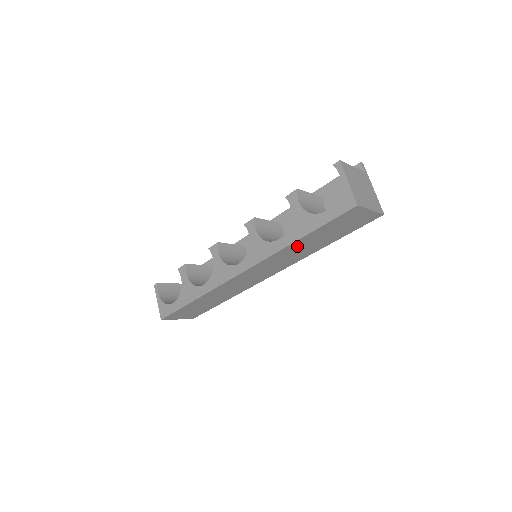
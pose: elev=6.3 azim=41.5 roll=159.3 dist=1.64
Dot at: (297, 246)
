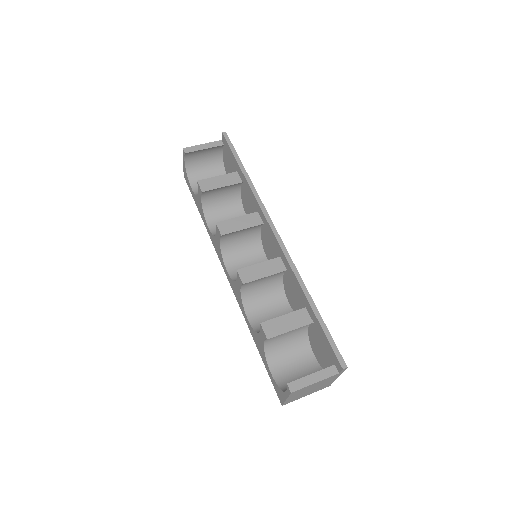
Dot at: occluded
